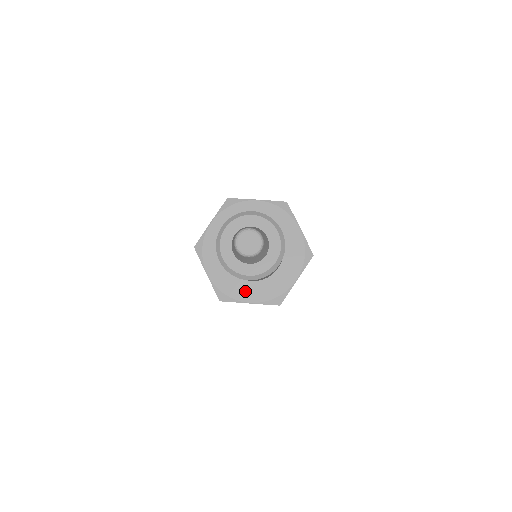
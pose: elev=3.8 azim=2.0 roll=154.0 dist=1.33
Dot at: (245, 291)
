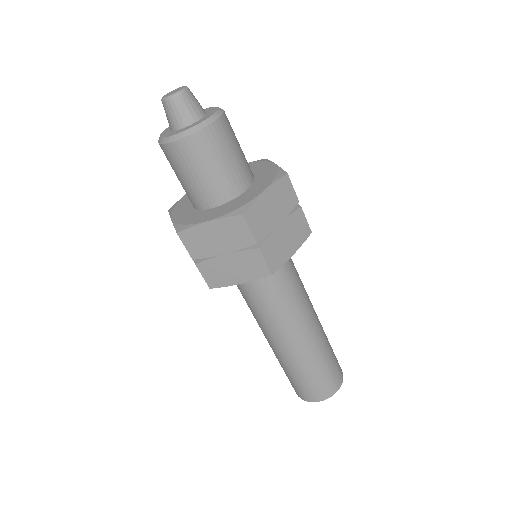
Dot at: (205, 216)
